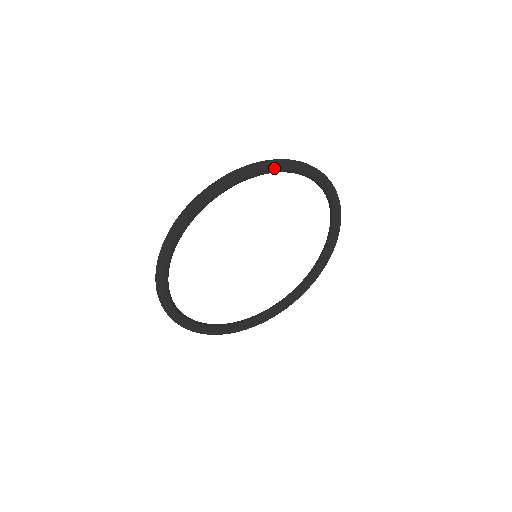
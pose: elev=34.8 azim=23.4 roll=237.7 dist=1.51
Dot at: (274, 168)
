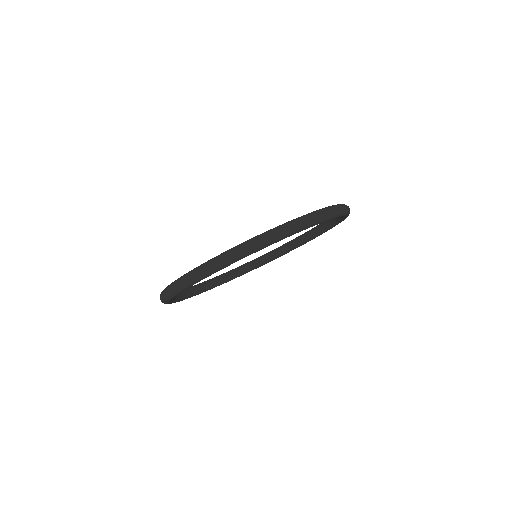
Dot at: occluded
